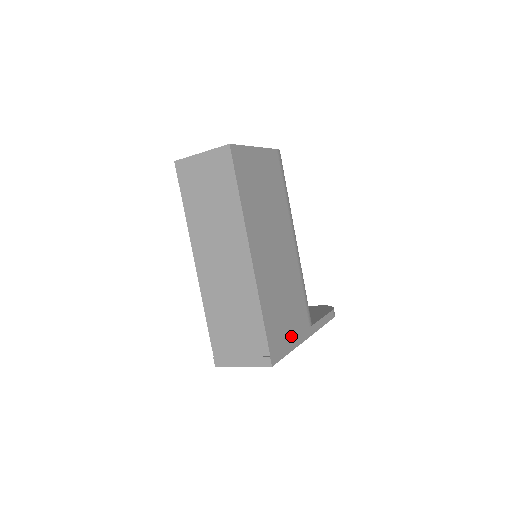
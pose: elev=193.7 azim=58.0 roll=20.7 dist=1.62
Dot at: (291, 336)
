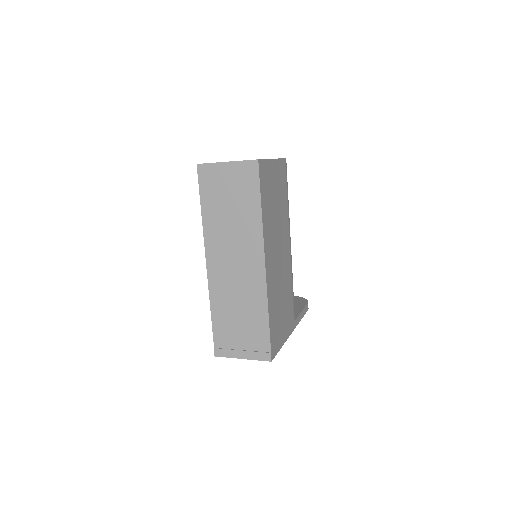
Dot at: (283, 332)
